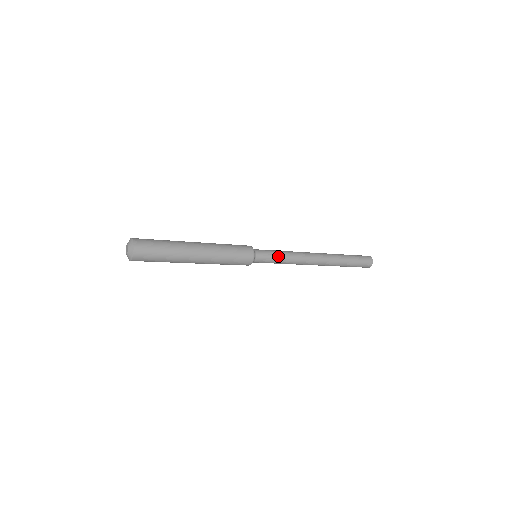
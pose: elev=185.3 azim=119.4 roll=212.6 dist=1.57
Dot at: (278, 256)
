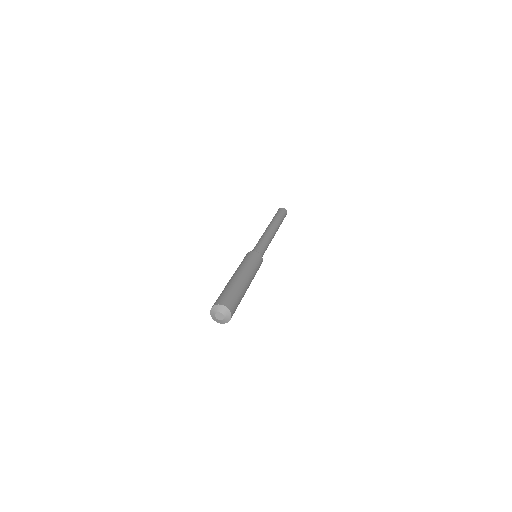
Dot at: occluded
